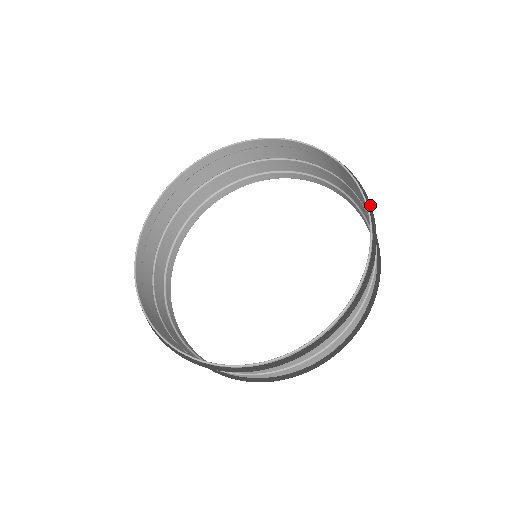
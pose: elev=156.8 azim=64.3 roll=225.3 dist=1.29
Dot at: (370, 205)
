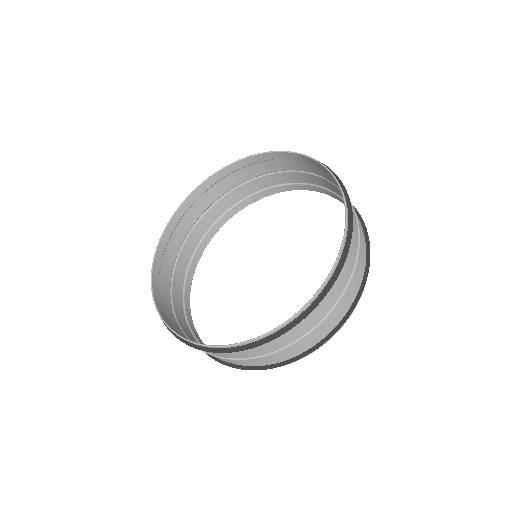
Dot at: (329, 168)
